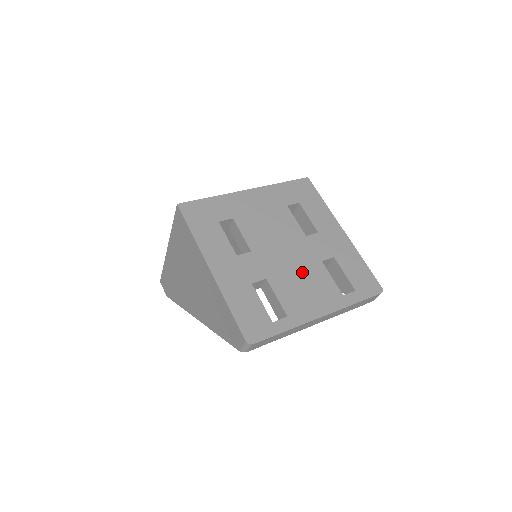
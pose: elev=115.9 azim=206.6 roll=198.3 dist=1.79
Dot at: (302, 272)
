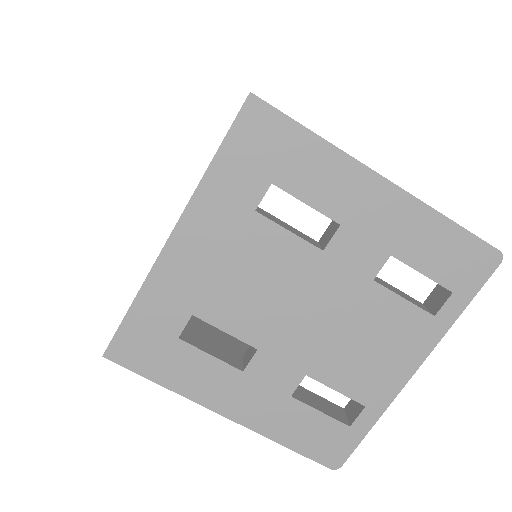
Dot at: (351, 325)
